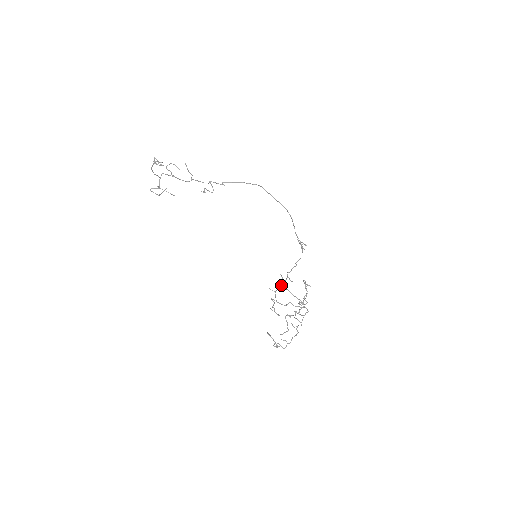
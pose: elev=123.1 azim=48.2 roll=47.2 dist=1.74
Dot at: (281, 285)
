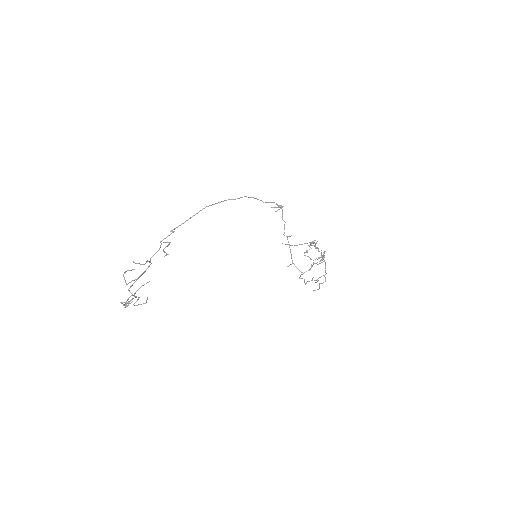
Dot at: (290, 251)
